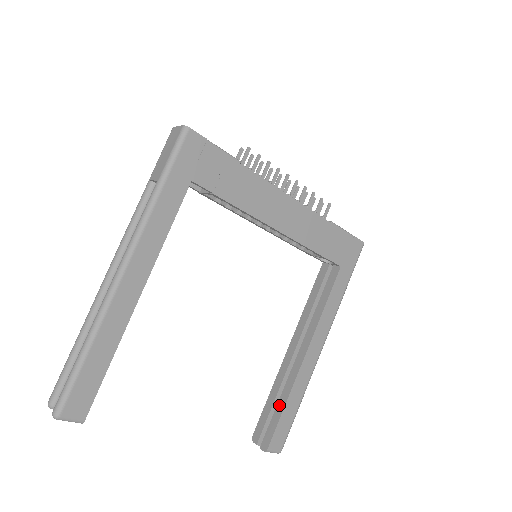
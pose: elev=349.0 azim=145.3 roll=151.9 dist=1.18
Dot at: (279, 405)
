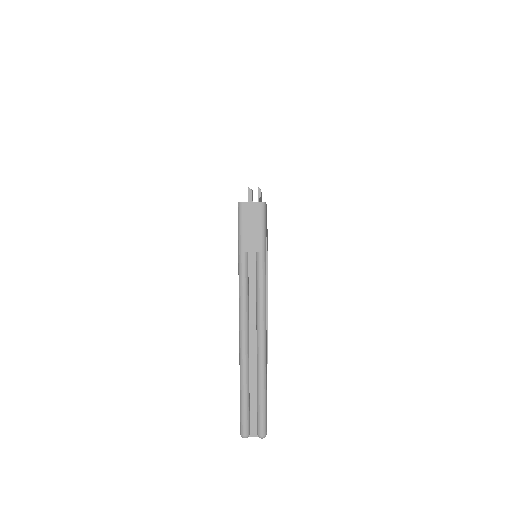
Dot at: occluded
